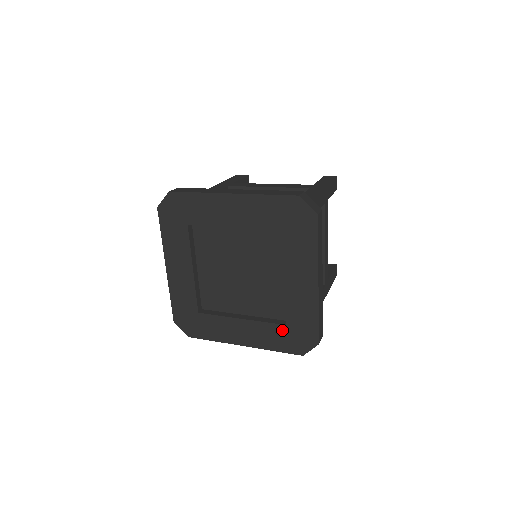
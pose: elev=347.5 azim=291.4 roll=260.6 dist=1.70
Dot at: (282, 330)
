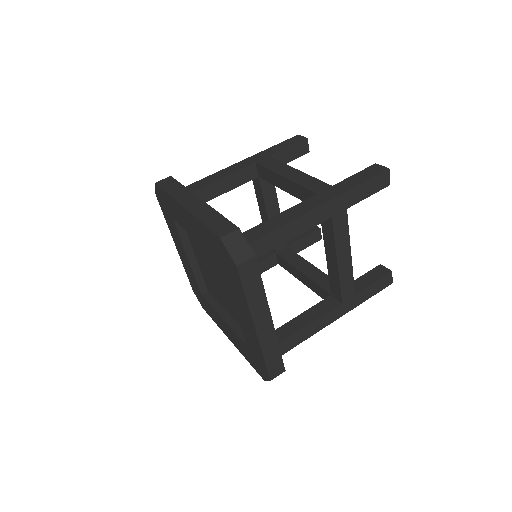
Dot at: (246, 349)
